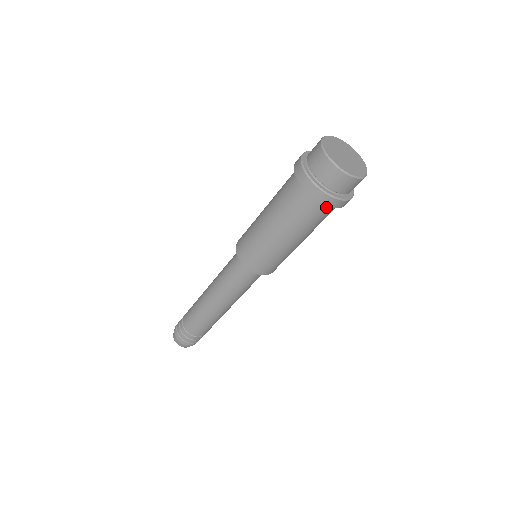
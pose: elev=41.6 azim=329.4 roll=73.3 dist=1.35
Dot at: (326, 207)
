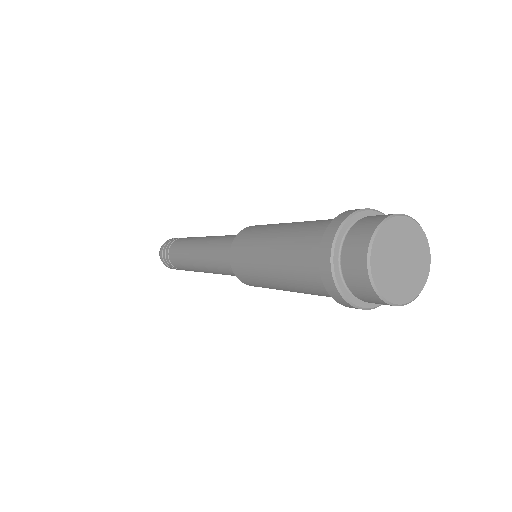
Dot at: occluded
